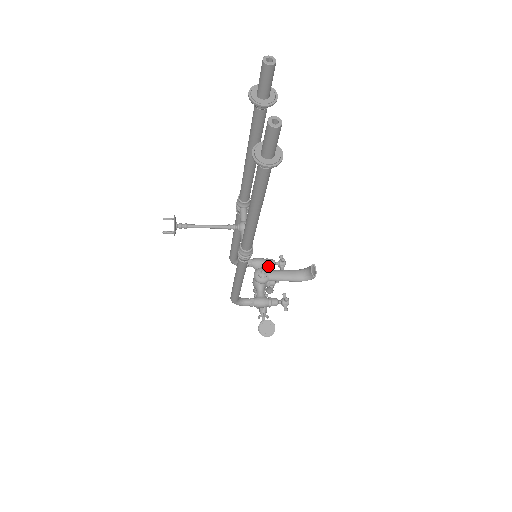
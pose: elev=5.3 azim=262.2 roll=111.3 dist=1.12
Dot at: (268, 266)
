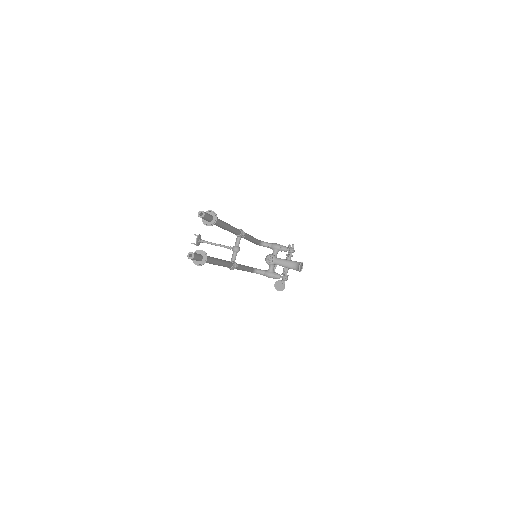
Dot at: (281, 251)
